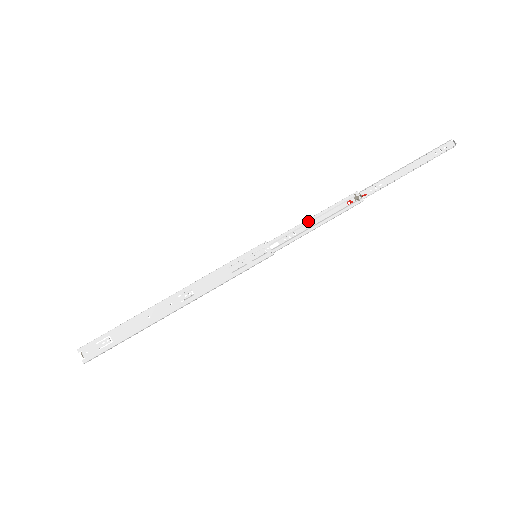
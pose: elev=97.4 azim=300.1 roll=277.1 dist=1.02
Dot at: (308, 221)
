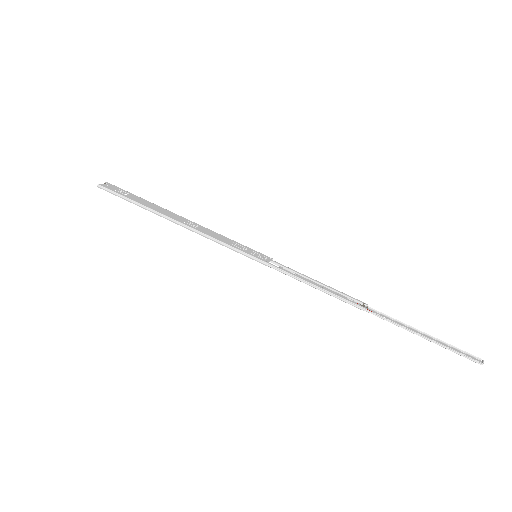
Dot at: (313, 279)
